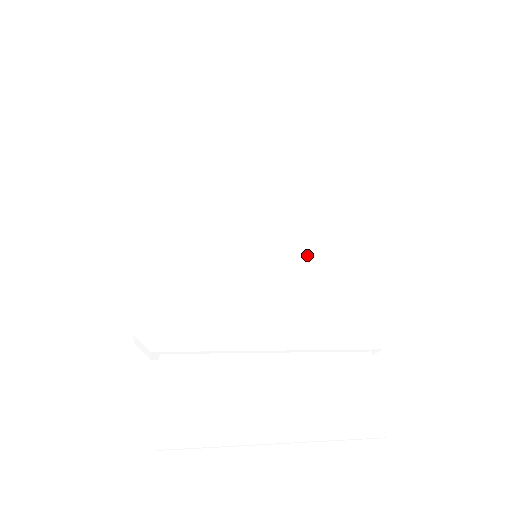
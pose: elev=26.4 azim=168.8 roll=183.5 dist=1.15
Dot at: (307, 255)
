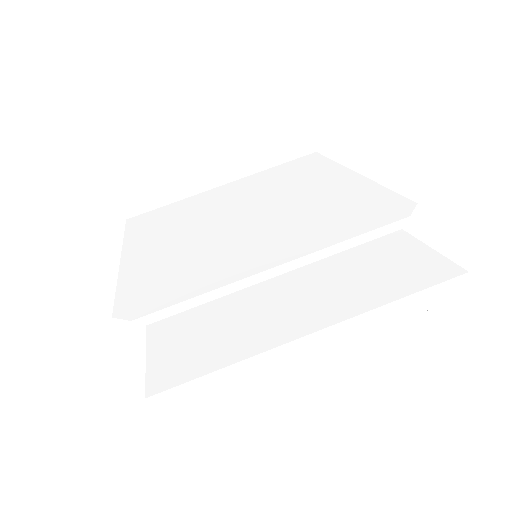
Dot at: (291, 208)
